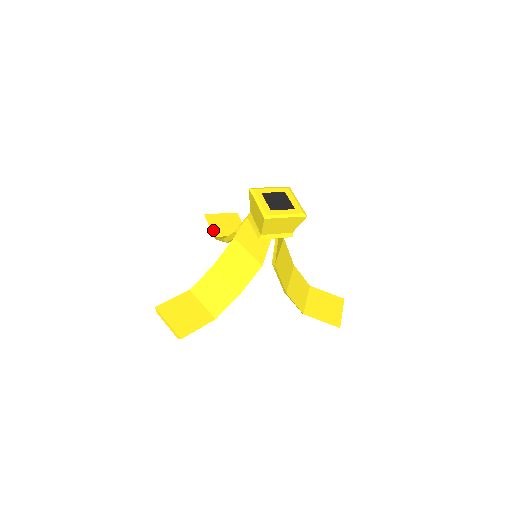
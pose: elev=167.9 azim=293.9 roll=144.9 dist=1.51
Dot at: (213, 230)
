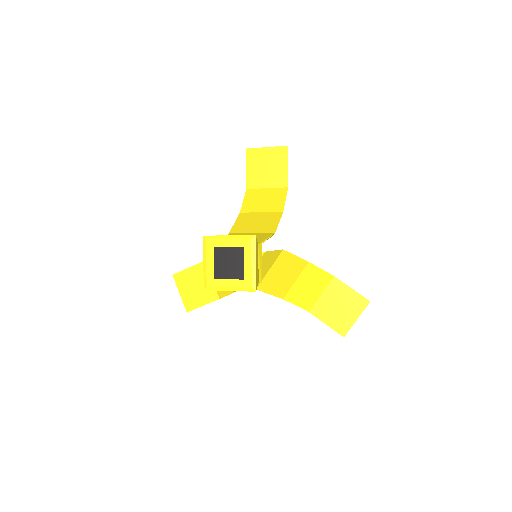
Dot at: (249, 177)
